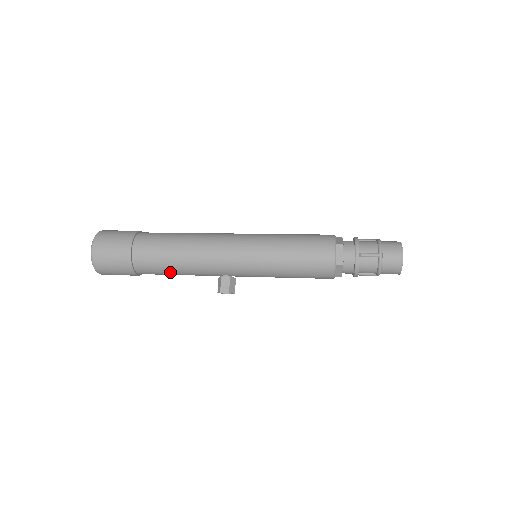
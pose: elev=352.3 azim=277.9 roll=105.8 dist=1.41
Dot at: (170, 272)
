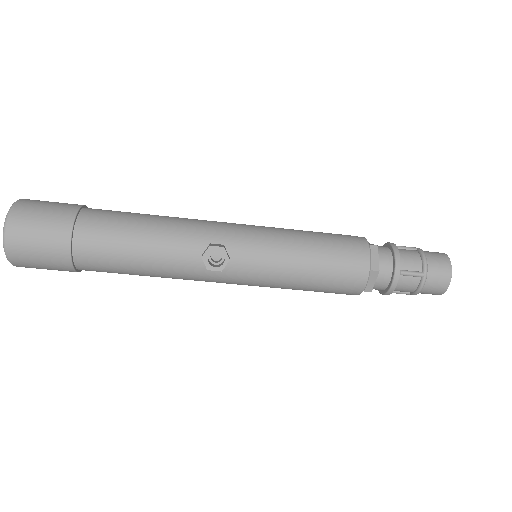
Dot at: (131, 234)
